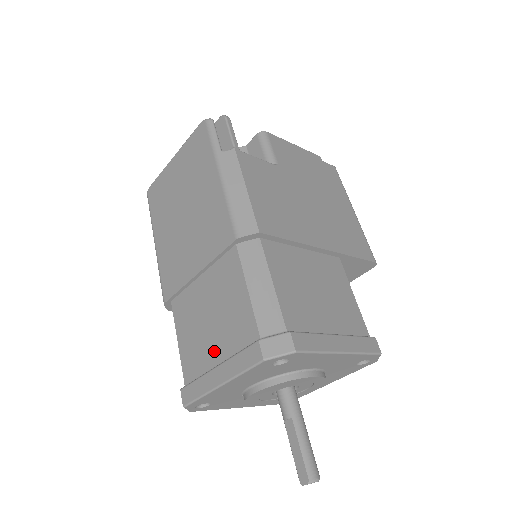
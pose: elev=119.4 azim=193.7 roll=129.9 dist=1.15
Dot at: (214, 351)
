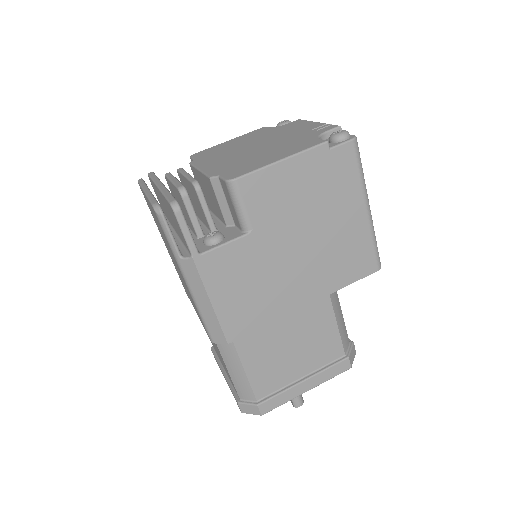
Dot at: (221, 361)
